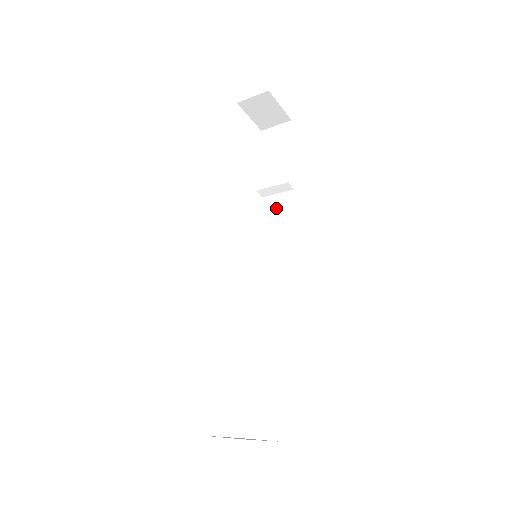
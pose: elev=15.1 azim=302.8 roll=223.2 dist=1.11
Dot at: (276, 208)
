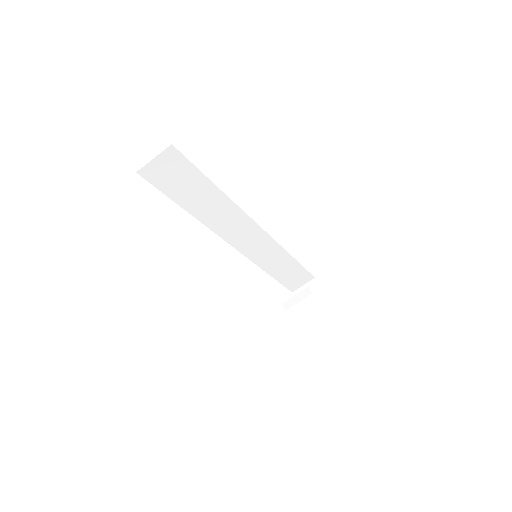
Dot at: occluded
